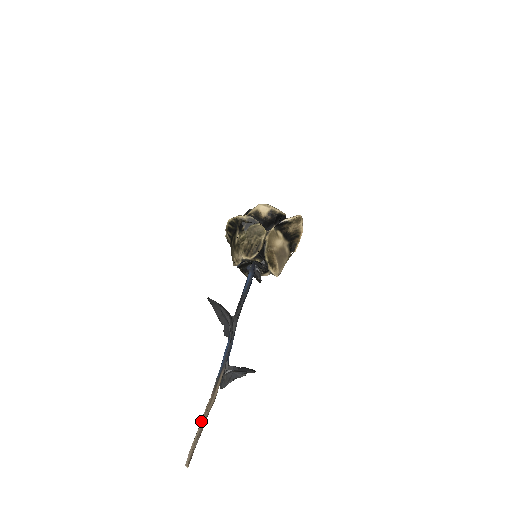
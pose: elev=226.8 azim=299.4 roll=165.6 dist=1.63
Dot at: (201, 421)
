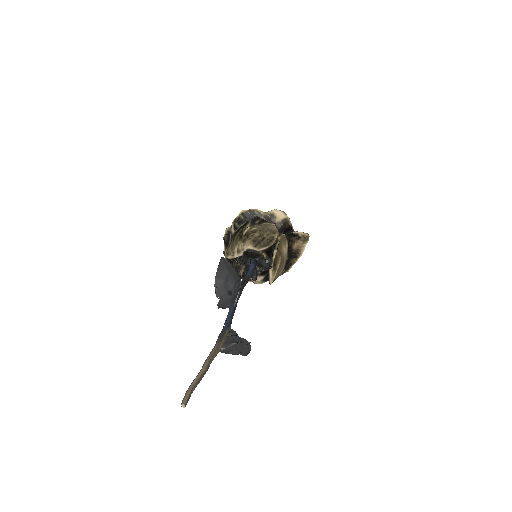
Dot at: (204, 365)
